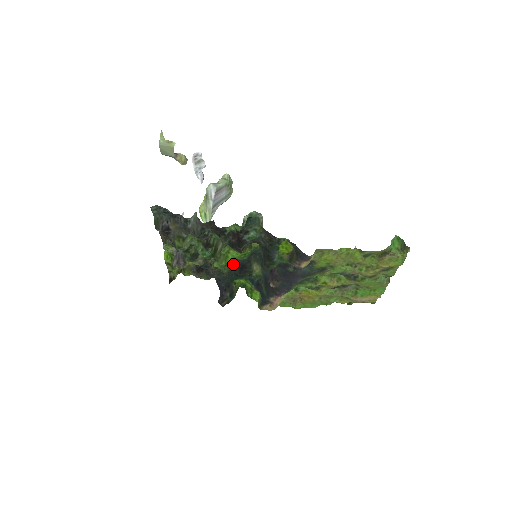
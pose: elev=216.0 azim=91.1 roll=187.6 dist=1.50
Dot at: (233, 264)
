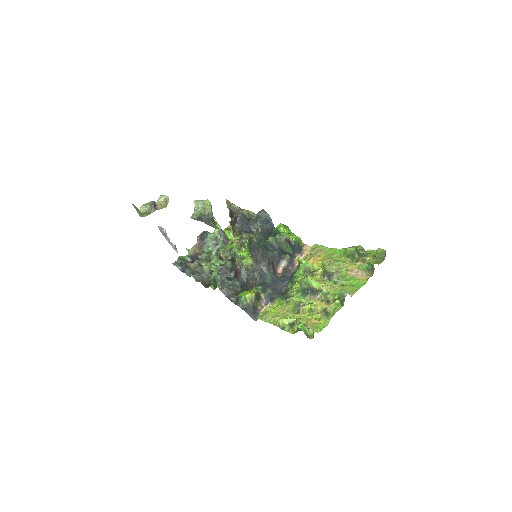
Dot at: occluded
